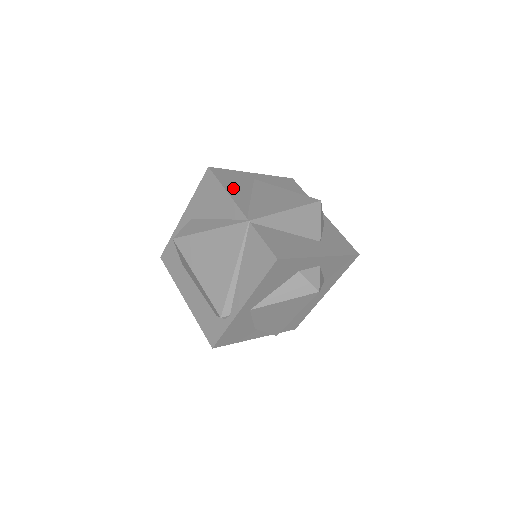
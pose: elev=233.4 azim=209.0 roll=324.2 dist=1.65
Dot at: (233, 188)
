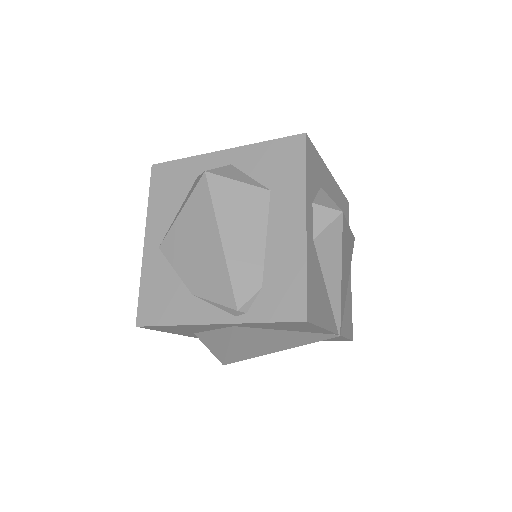
Dot at: occluded
